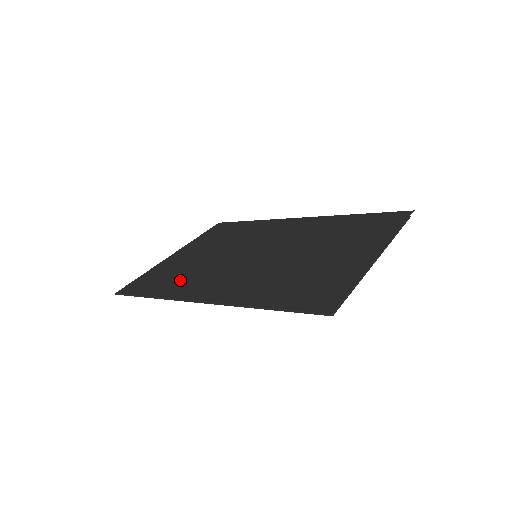
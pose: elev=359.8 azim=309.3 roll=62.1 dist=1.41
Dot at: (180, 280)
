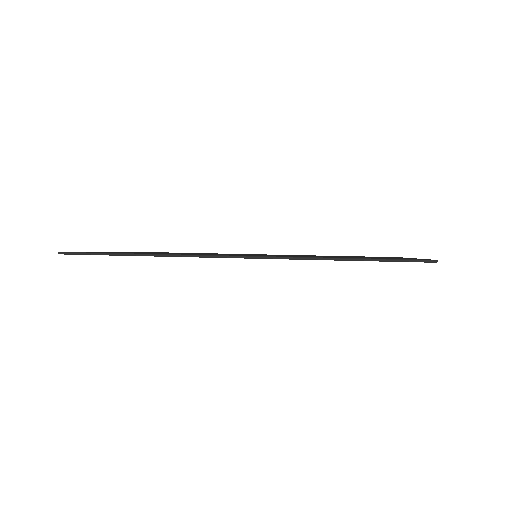
Dot at: occluded
